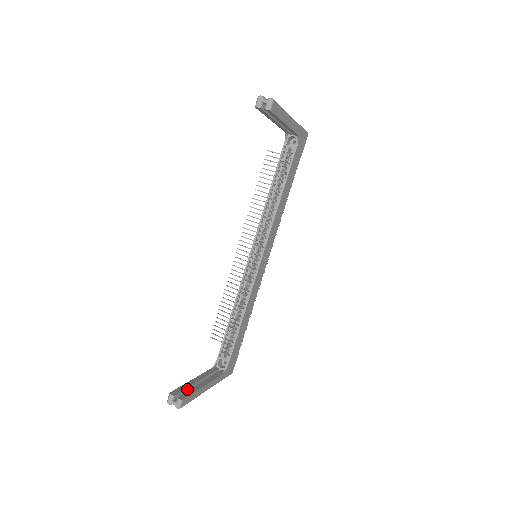
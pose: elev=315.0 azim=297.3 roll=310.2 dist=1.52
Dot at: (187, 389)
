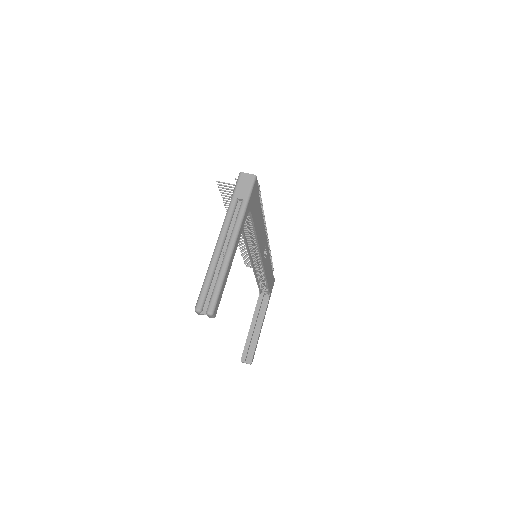
Dot at: (250, 343)
